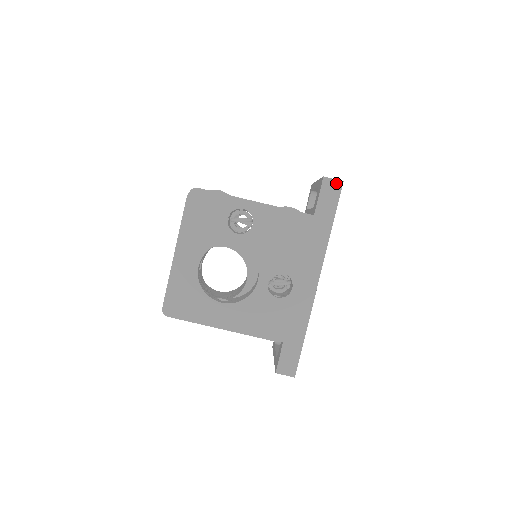
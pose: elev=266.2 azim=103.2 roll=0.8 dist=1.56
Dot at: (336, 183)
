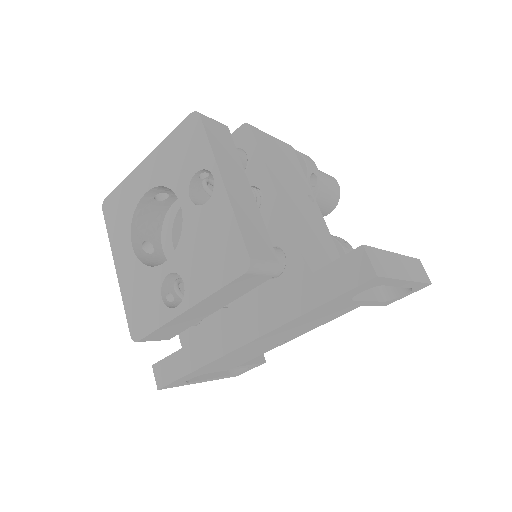
Dot at: (367, 268)
